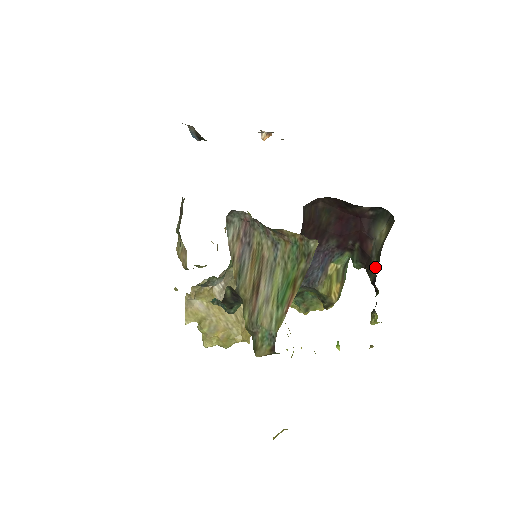
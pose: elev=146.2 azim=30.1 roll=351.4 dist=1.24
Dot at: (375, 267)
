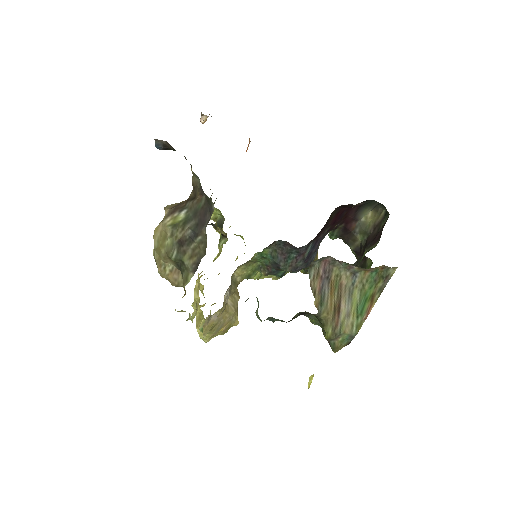
Dot at: (360, 241)
